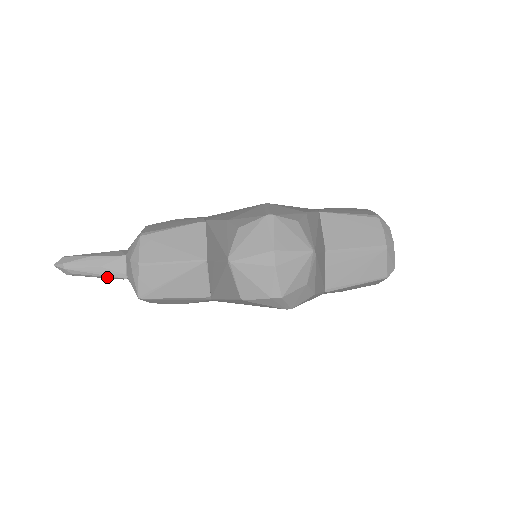
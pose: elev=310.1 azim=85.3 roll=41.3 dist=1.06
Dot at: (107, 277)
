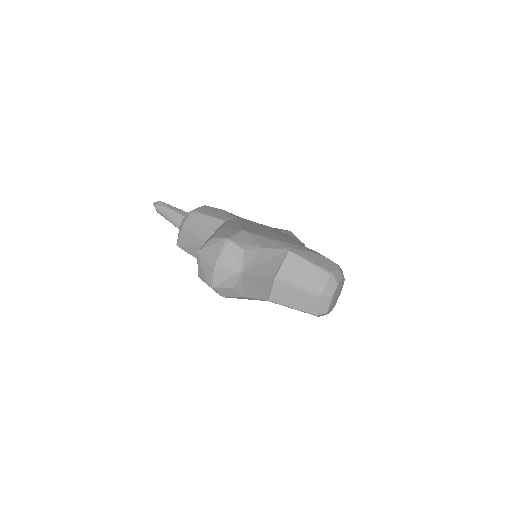
Dot at: (173, 224)
